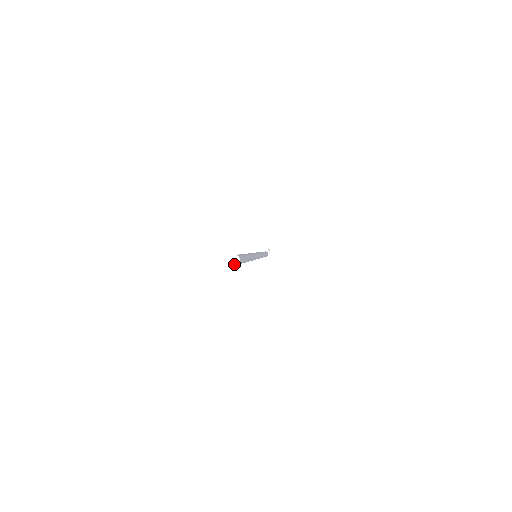
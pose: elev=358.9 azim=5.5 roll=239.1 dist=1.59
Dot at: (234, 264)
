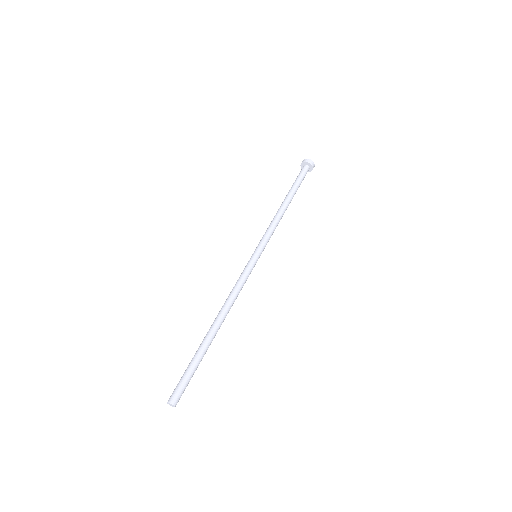
Dot at: occluded
